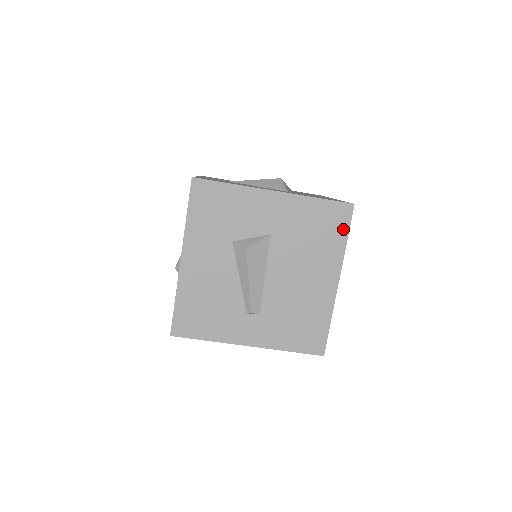
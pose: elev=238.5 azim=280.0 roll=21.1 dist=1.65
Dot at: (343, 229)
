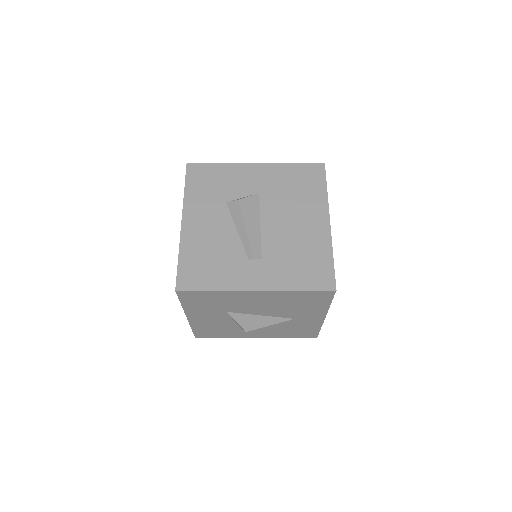
Dot at: (321, 181)
